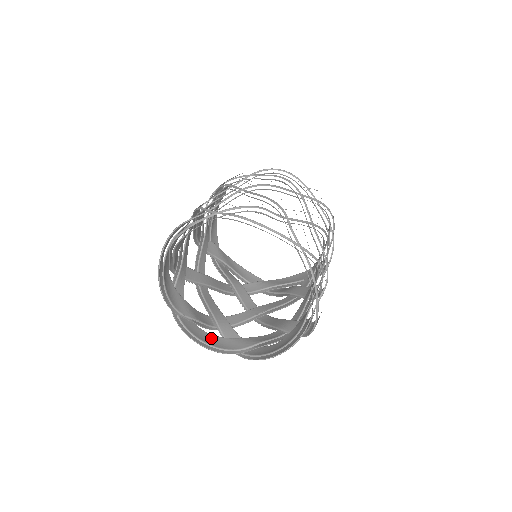
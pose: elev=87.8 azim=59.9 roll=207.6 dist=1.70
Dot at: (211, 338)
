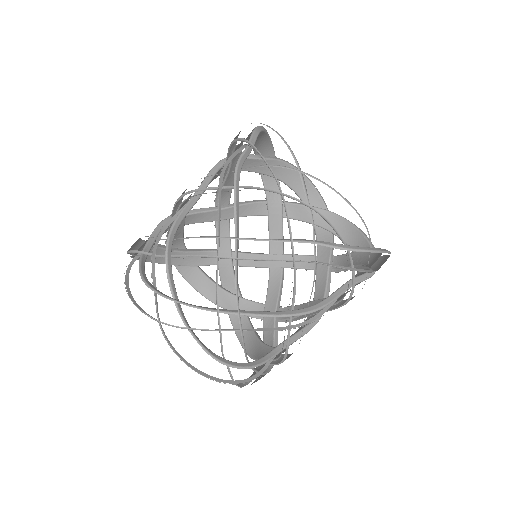
Dot at: (204, 282)
